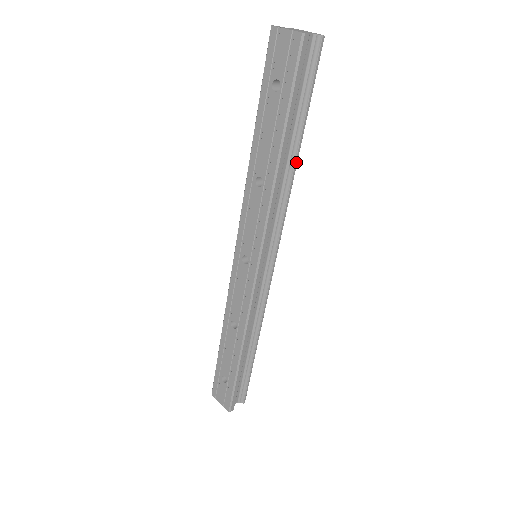
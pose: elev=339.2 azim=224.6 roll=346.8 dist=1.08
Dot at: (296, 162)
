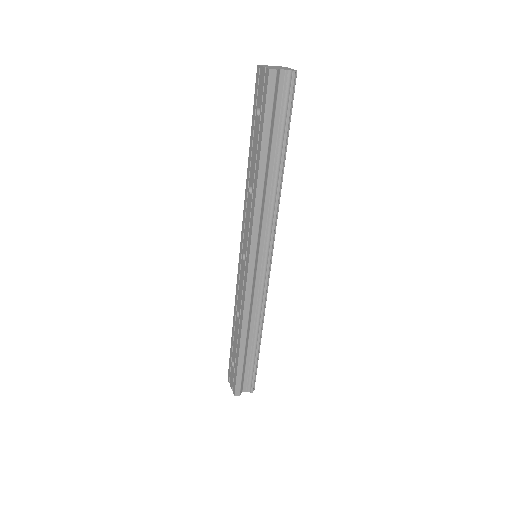
Dot at: (280, 176)
